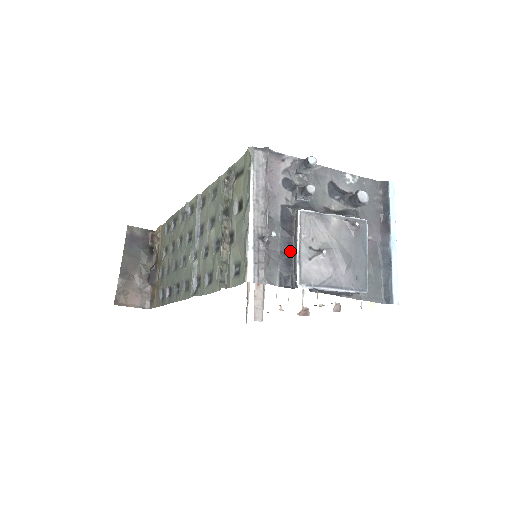
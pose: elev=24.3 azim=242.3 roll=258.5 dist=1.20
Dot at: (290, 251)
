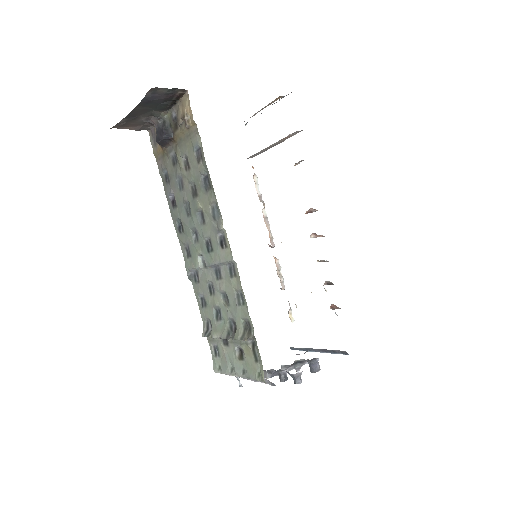
Dot at: occluded
